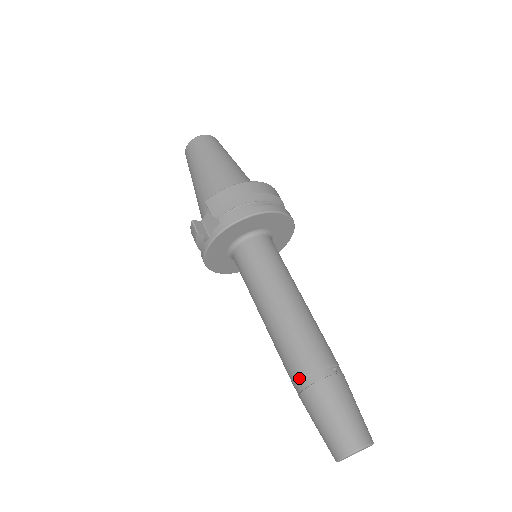
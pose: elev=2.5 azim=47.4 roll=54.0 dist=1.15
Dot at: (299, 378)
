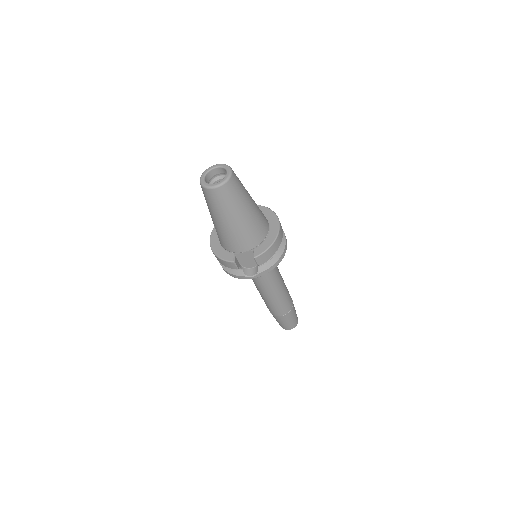
Dot at: (280, 313)
